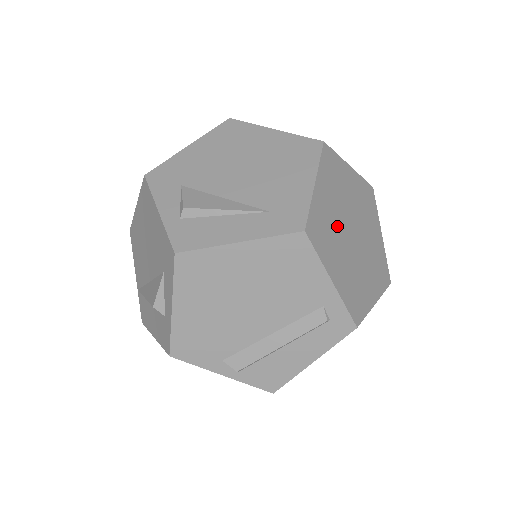
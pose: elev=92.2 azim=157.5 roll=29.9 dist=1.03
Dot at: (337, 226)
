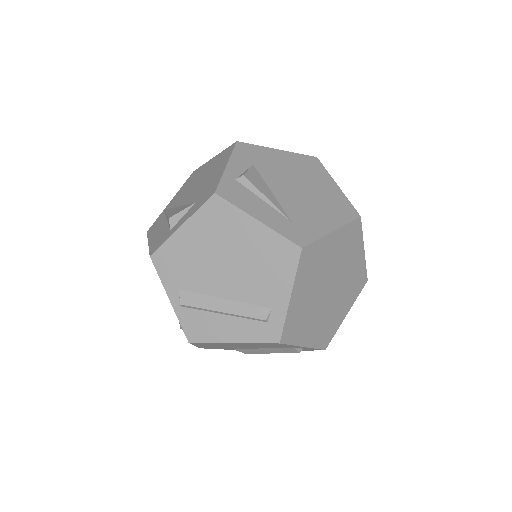
Dot at: (324, 271)
